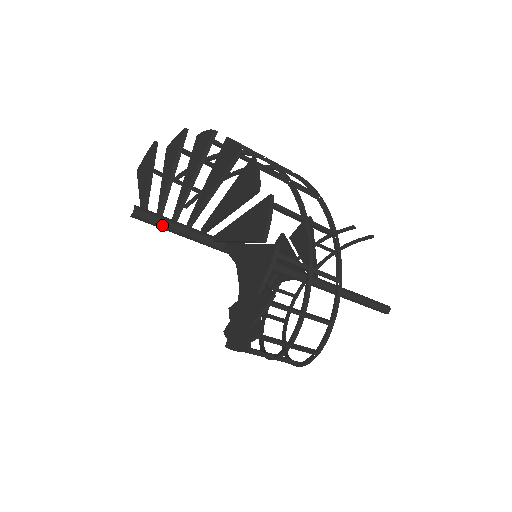
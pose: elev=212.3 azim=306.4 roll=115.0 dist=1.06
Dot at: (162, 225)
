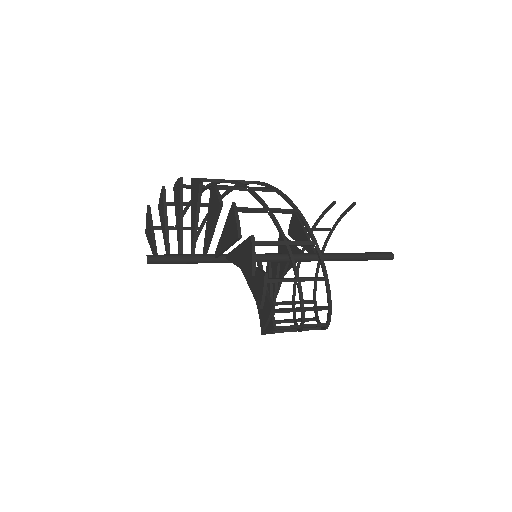
Dot at: (172, 261)
